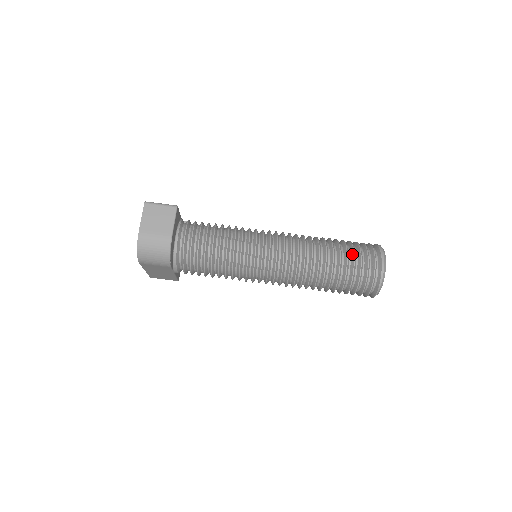
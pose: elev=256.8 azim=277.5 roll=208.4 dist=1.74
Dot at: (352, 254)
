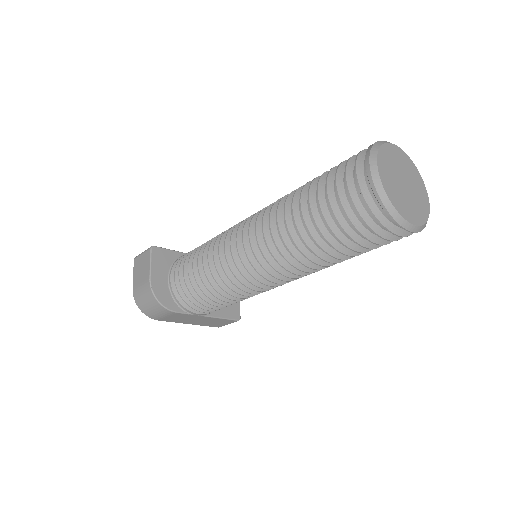
Dot at: (325, 185)
